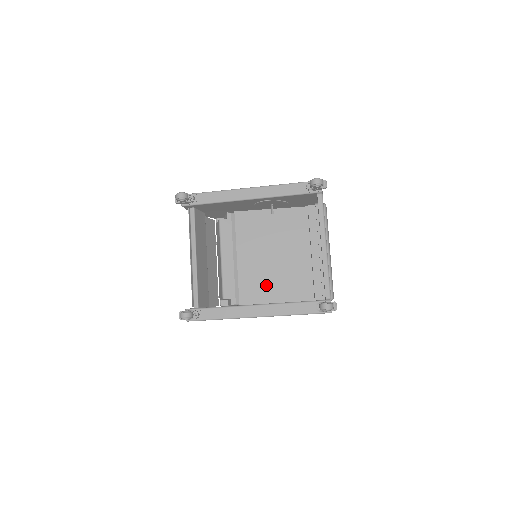
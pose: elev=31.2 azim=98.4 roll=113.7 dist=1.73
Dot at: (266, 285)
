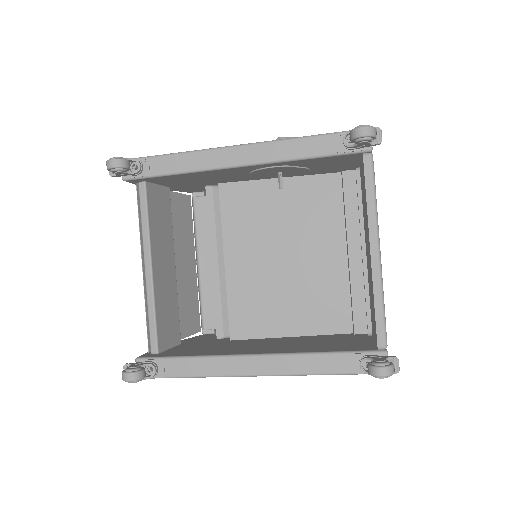
Dot at: (273, 306)
